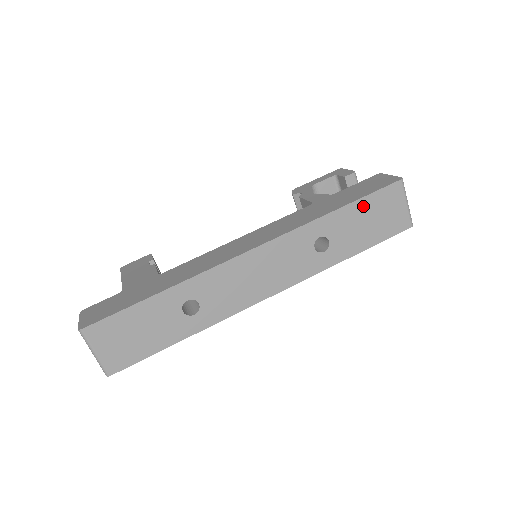
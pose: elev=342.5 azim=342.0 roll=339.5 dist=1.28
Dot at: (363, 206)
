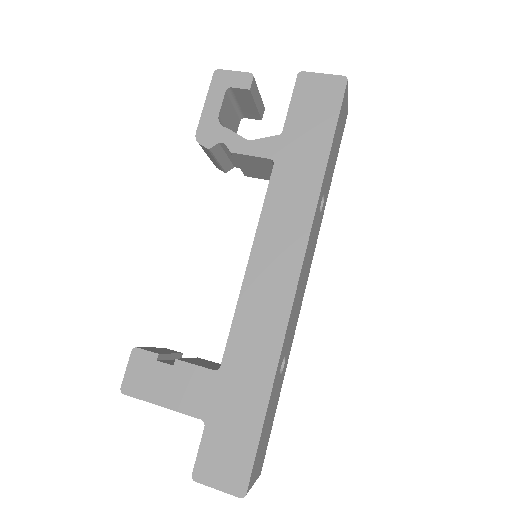
Dot at: (335, 137)
